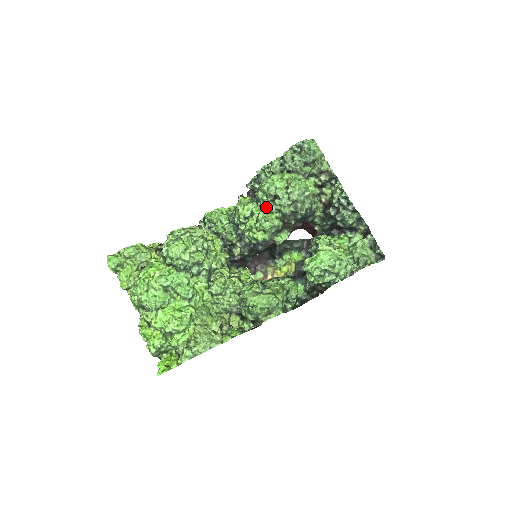
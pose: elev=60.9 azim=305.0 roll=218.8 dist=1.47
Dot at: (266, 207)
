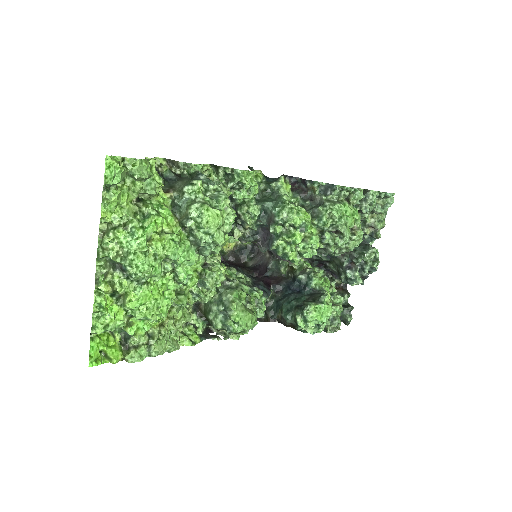
Dot at: (317, 229)
